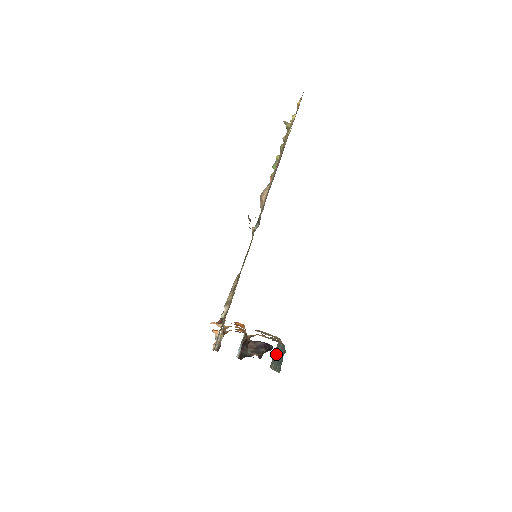
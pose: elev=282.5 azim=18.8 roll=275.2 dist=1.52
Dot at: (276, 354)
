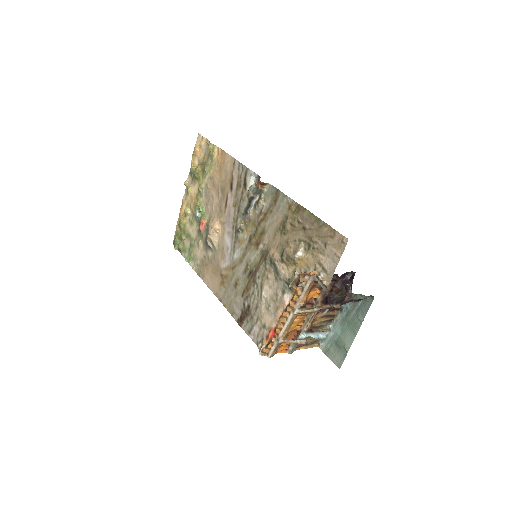
Dot at: (335, 343)
